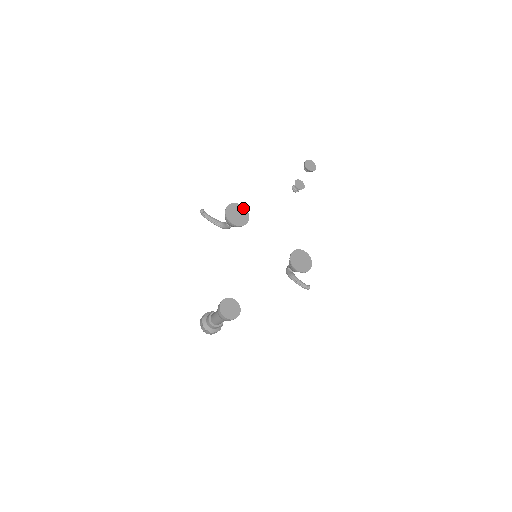
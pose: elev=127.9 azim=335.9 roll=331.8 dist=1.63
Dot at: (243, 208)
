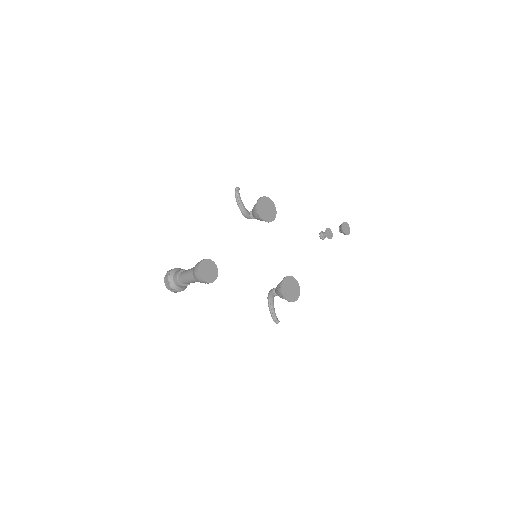
Dot at: (275, 209)
